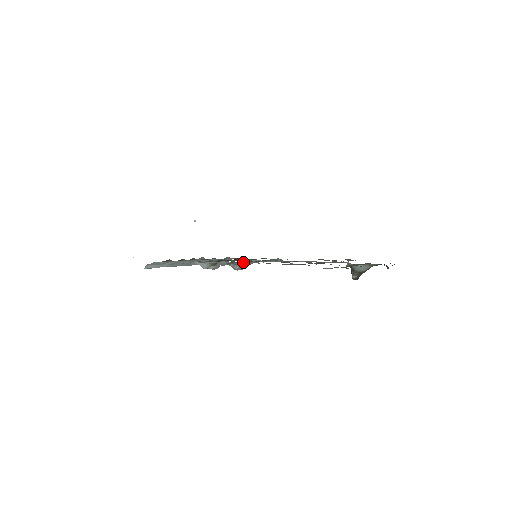
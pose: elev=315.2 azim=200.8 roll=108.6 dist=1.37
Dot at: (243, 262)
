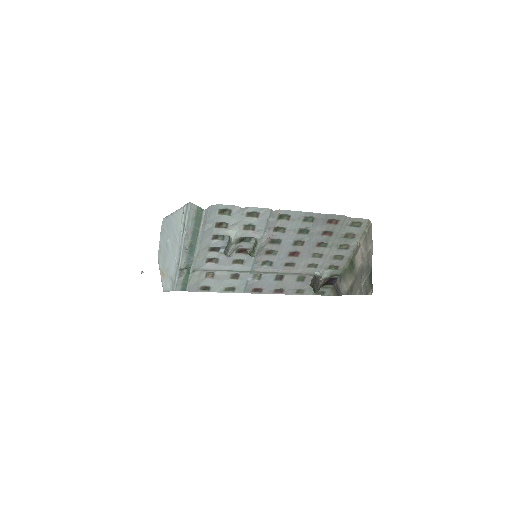
Dot at: (274, 232)
